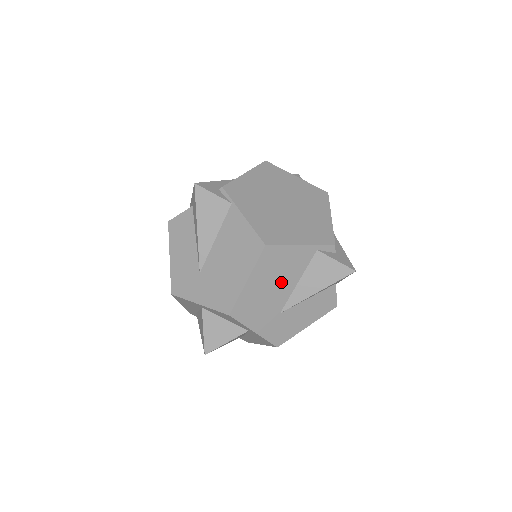
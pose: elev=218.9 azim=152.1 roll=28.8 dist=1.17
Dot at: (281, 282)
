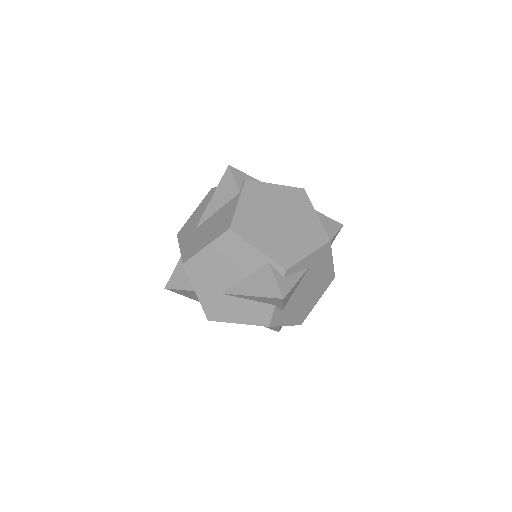
Dot at: (230, 268)
